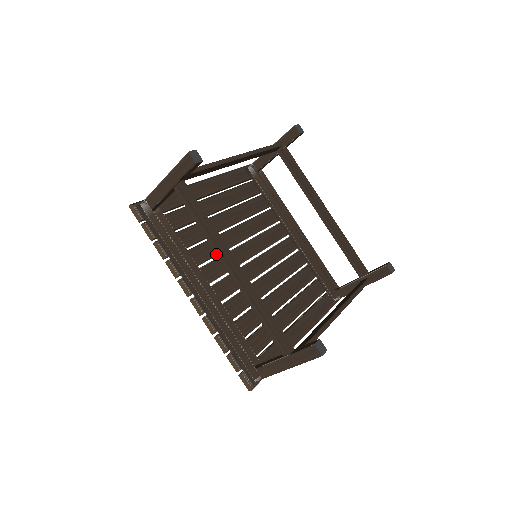
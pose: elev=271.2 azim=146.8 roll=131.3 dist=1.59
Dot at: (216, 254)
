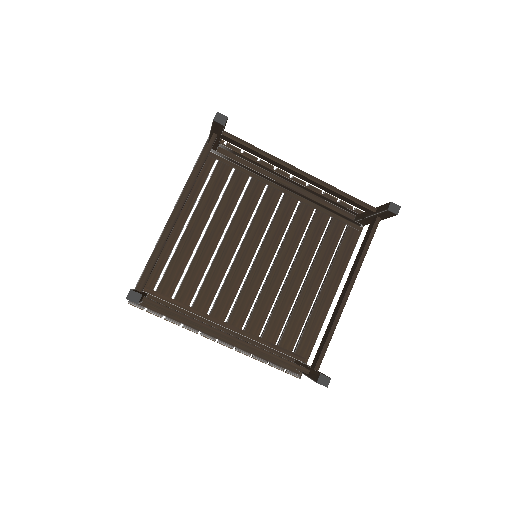
Dot at: (219, 284)
